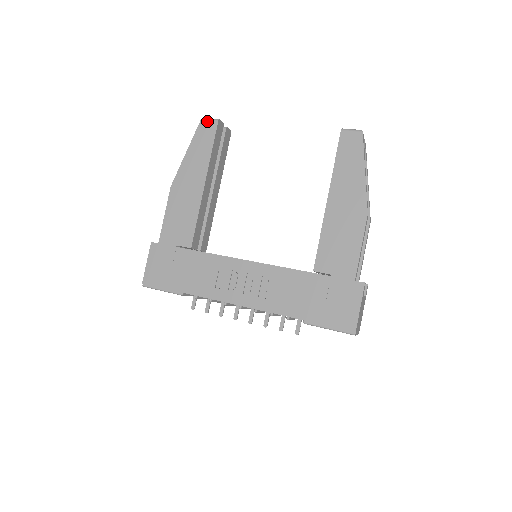
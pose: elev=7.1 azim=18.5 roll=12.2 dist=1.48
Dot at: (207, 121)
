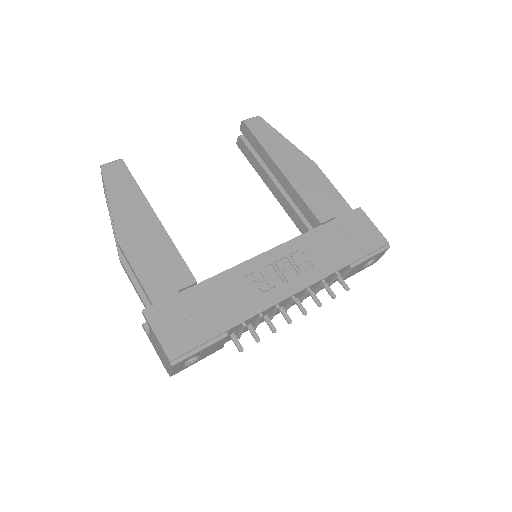
Dot at: (109, 165)
